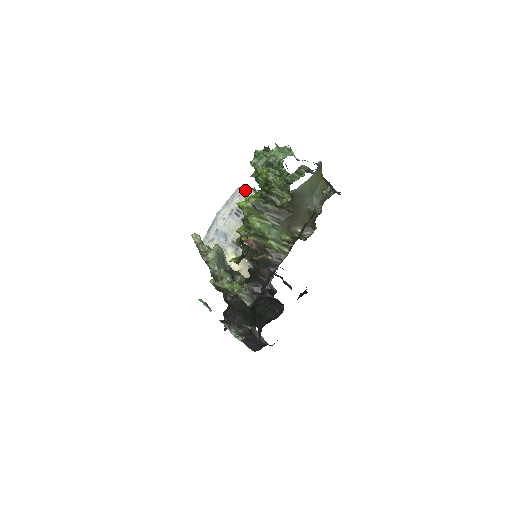
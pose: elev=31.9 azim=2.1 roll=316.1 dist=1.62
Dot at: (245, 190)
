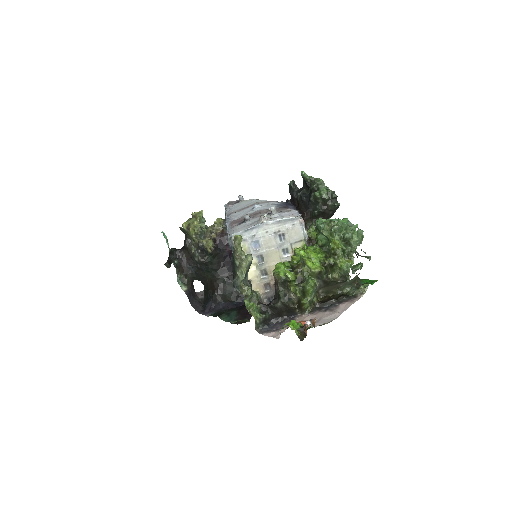
Dot at: (301, 224)
